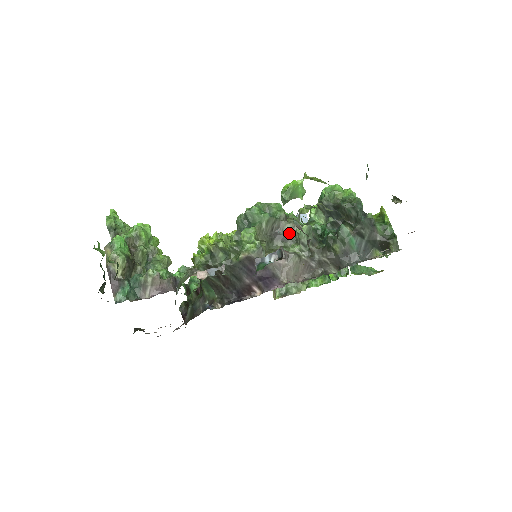
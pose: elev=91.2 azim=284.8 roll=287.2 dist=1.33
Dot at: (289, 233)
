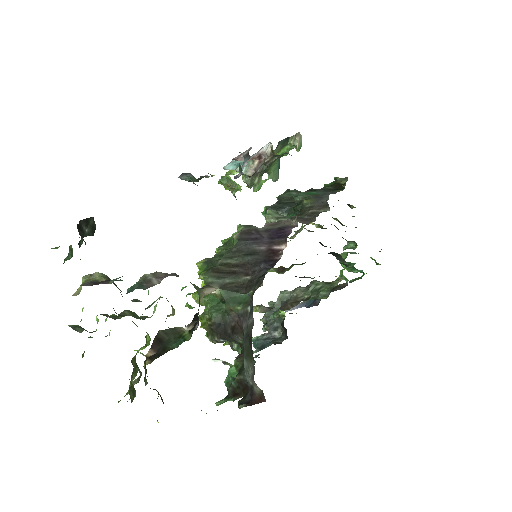
Dot at: occluded
